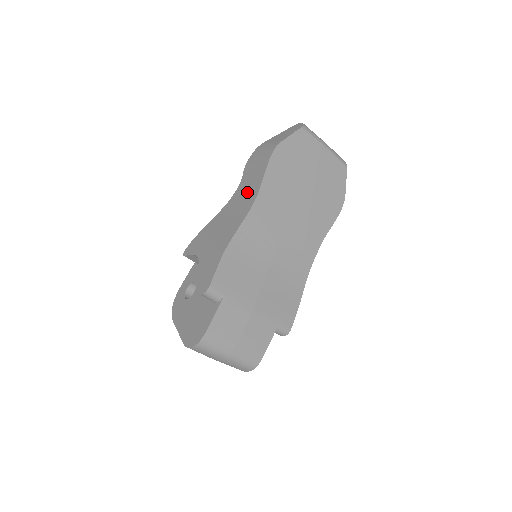
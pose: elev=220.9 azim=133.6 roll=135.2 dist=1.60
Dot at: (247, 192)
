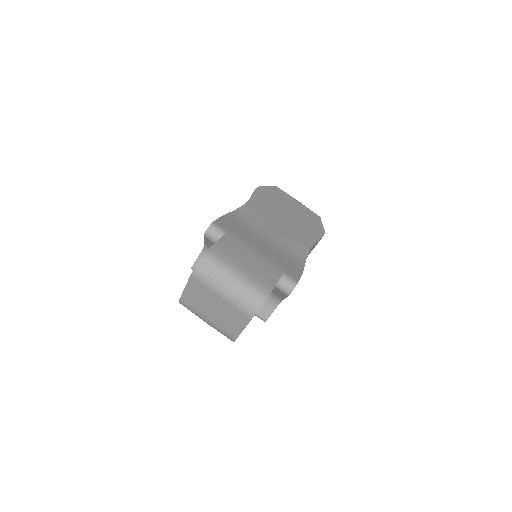
Dot at: occluded
